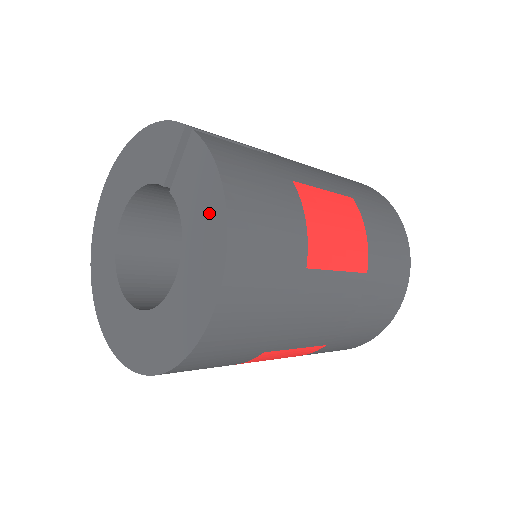
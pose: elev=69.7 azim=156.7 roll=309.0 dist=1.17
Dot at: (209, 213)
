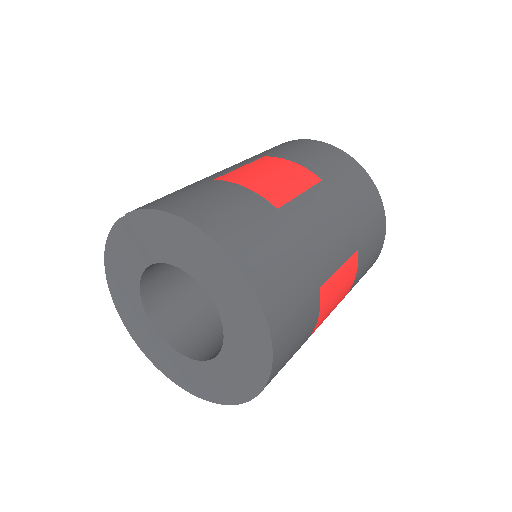
Dot at: (183, 238)
